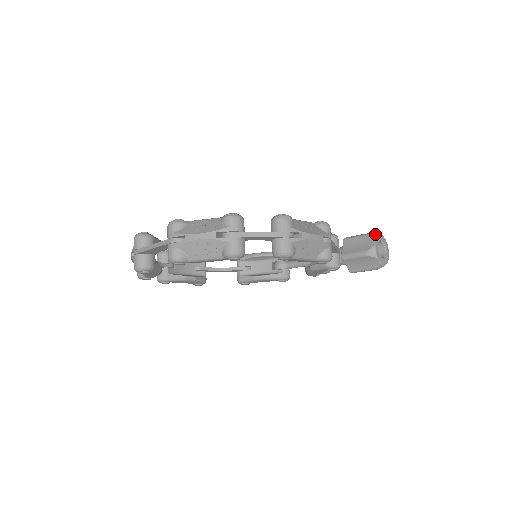
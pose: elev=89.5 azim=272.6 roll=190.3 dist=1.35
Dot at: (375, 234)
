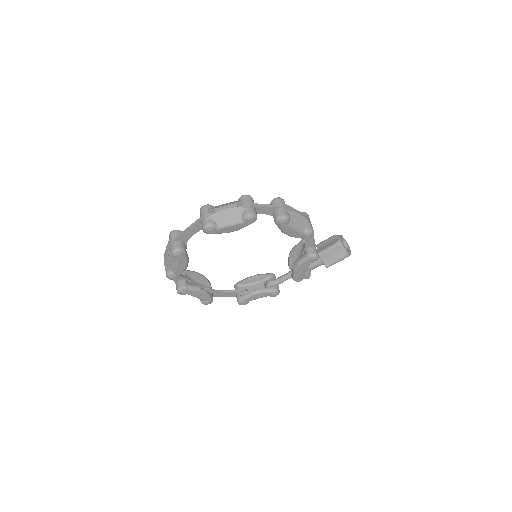
Dot at: occluded
